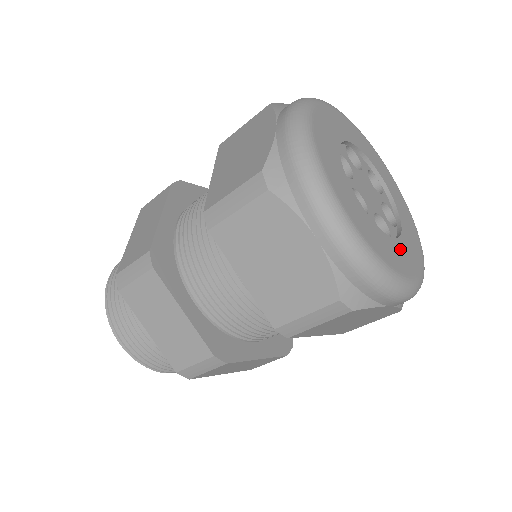
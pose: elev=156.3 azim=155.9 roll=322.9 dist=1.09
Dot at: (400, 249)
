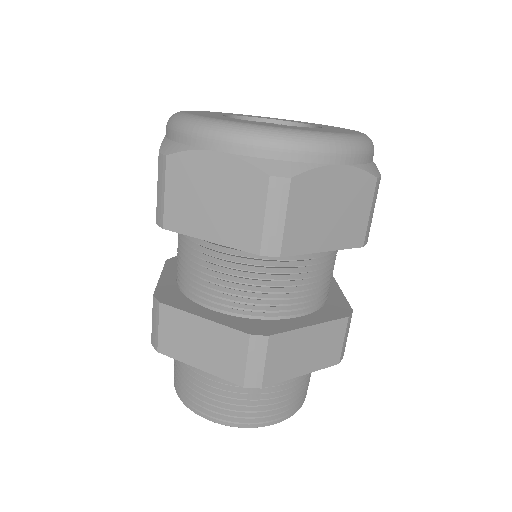
Dot at: occluded
